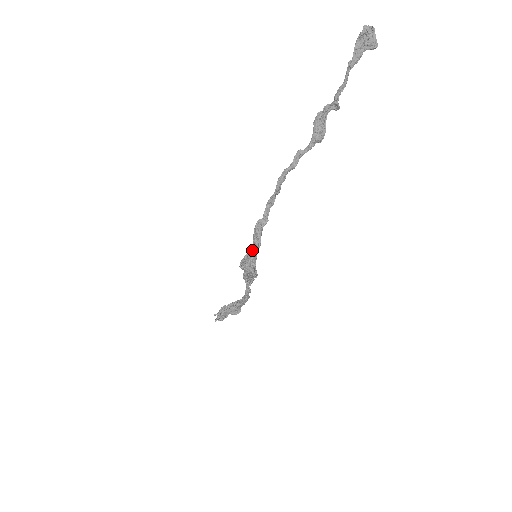
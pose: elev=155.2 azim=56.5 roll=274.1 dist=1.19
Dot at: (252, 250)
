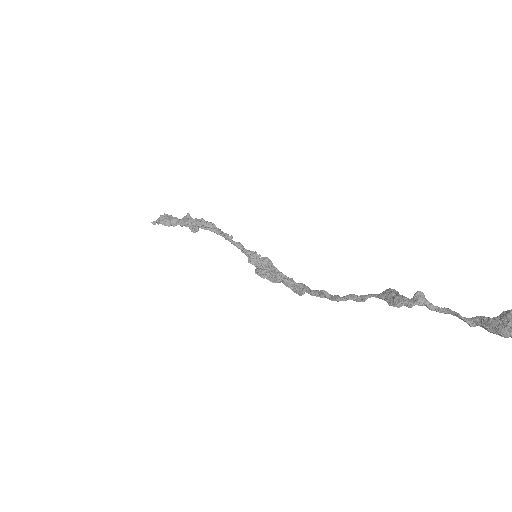
Dot at: occluded
